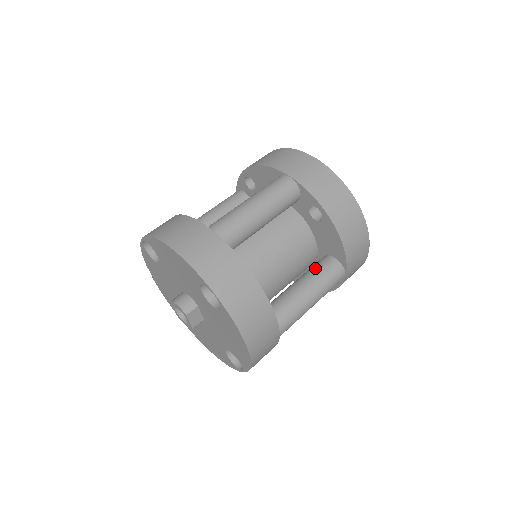
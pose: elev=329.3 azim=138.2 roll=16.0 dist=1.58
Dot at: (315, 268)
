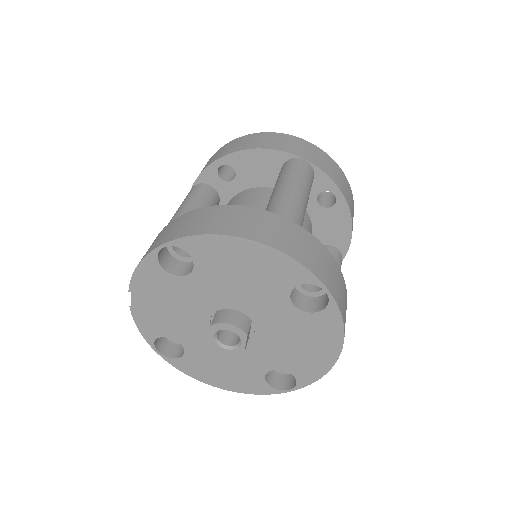
Dot at: occluded
